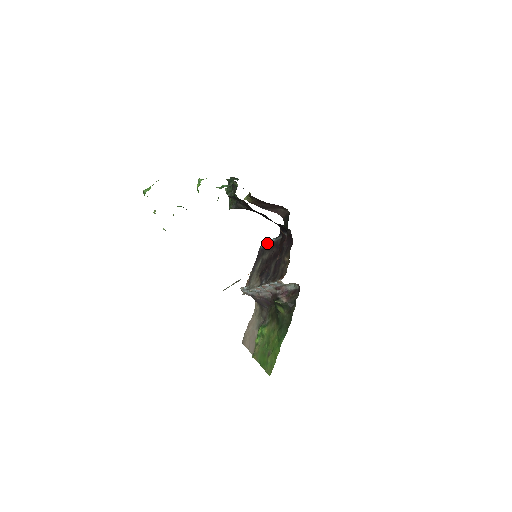
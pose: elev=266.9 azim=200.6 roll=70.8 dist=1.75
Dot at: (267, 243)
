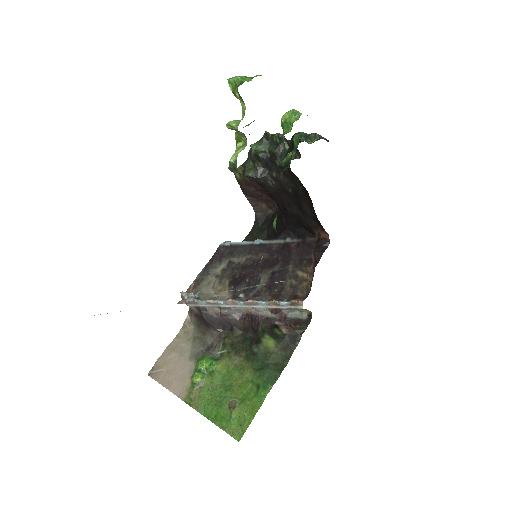
Dot at: (242, 242)
